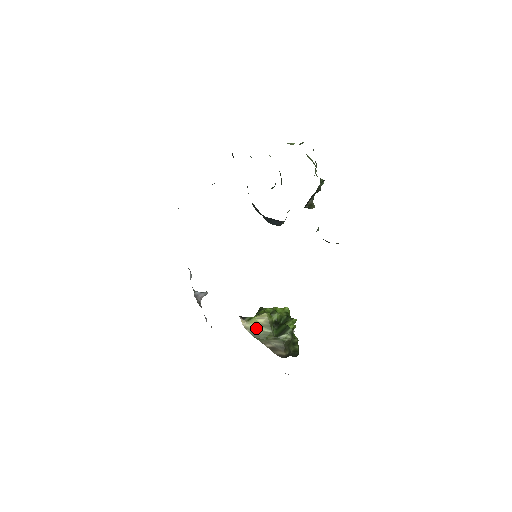
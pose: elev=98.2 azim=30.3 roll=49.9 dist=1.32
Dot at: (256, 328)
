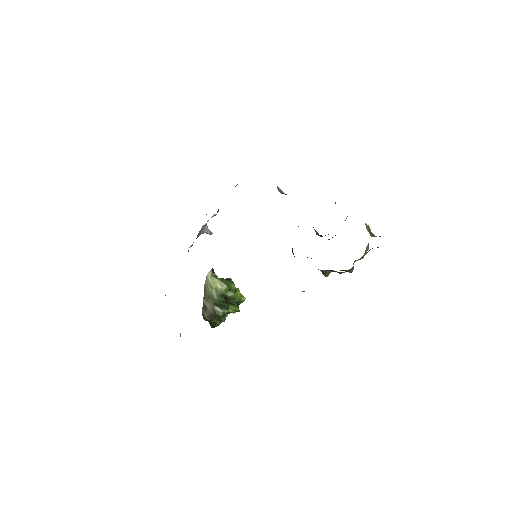
Dot at: (211, 285)
